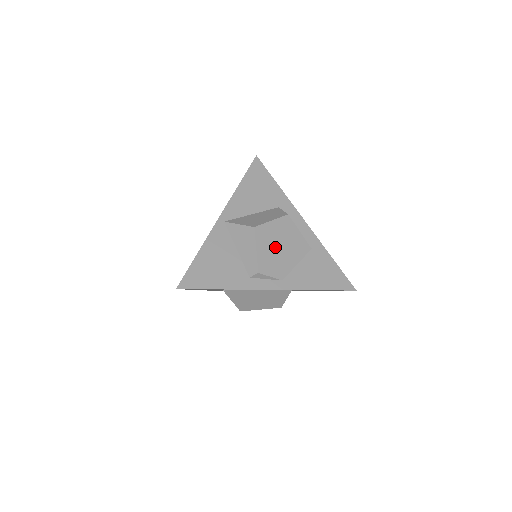
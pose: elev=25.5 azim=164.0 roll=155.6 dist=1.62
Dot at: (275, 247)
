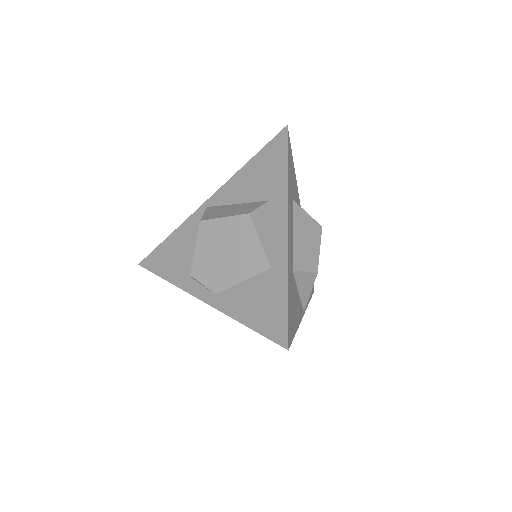
Dot at: (219, 251)
